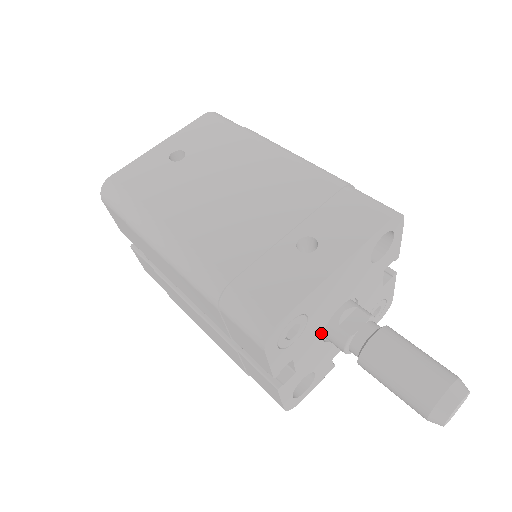
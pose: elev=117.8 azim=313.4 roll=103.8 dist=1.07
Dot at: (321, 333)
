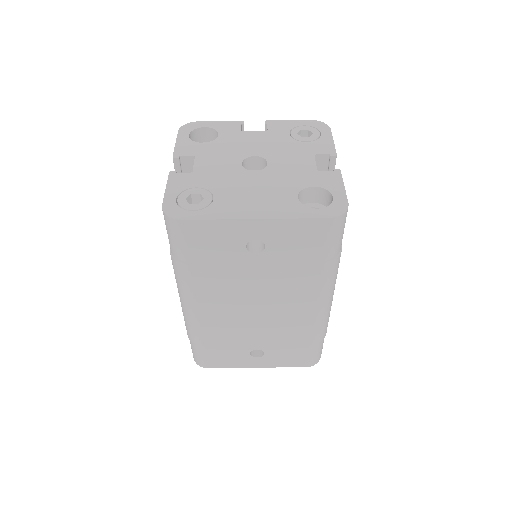
Dot at: occluded
